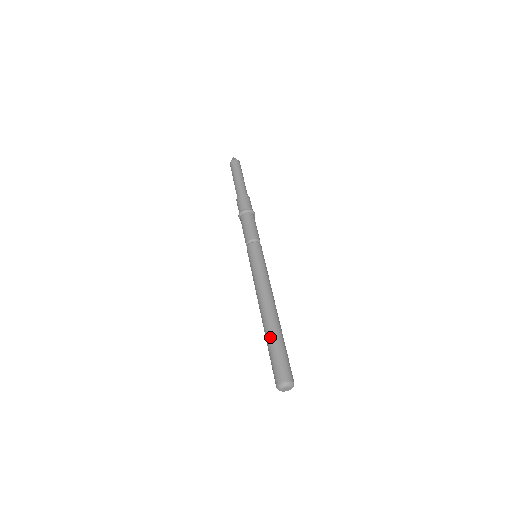
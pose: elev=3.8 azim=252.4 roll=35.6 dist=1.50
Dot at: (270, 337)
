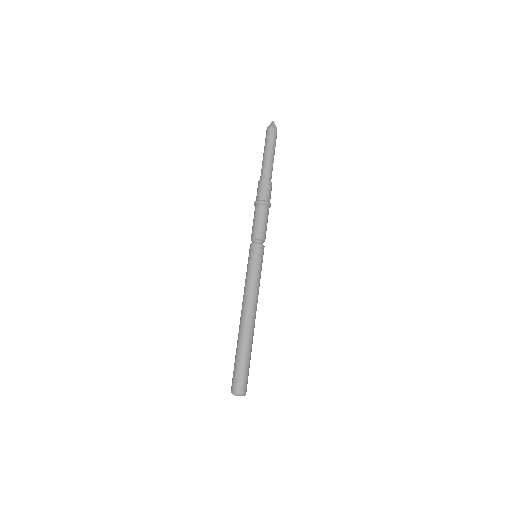
Dot at: (237, 347)
